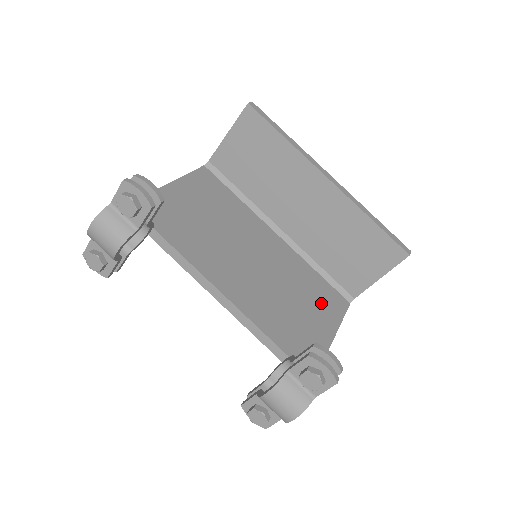
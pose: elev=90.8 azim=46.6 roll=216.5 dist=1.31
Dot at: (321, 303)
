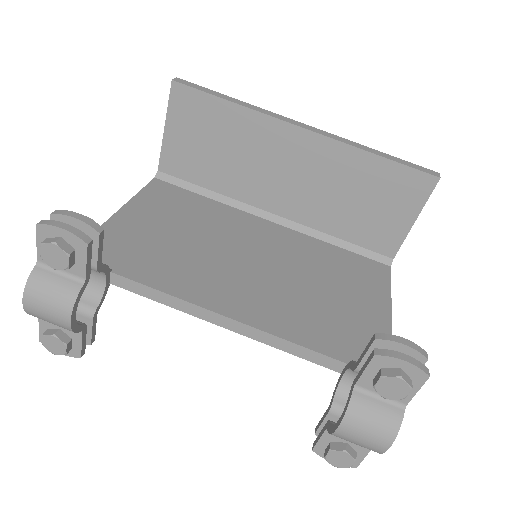
Dot at: (357, 280)
